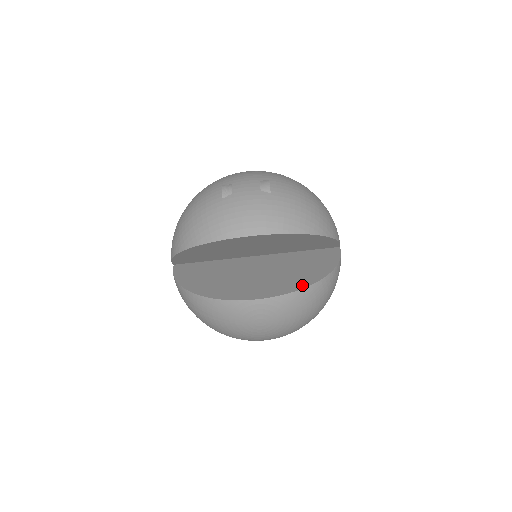
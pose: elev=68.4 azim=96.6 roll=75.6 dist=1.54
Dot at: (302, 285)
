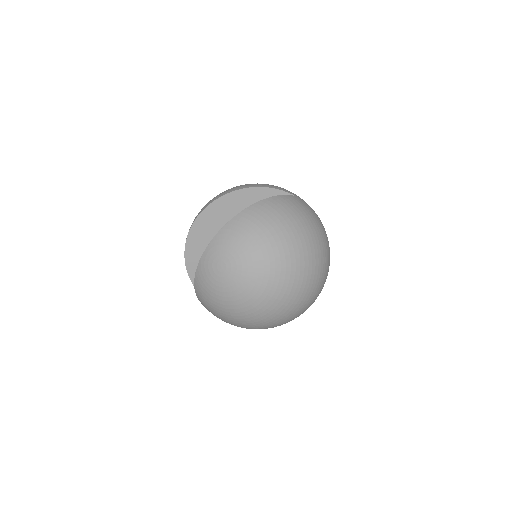
Dot at: occluded
